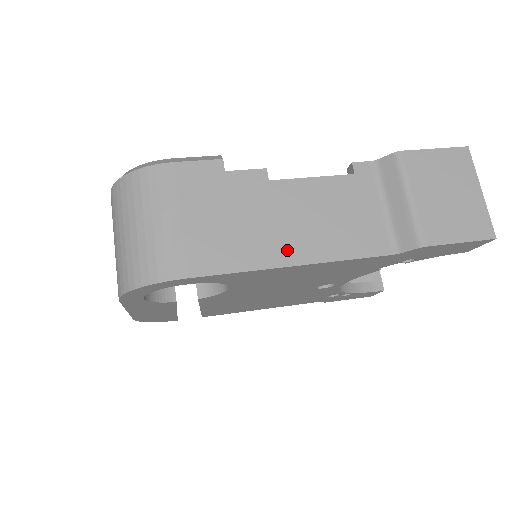
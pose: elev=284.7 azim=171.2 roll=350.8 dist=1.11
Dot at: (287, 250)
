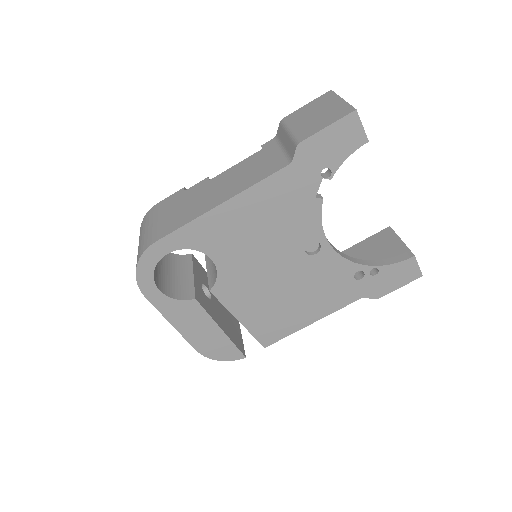
Dot at: (216, 200)
